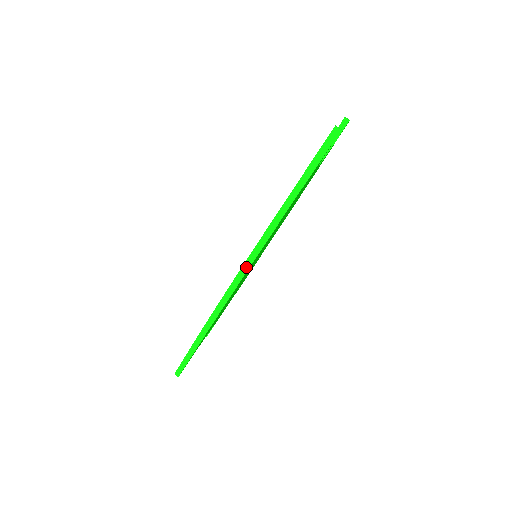
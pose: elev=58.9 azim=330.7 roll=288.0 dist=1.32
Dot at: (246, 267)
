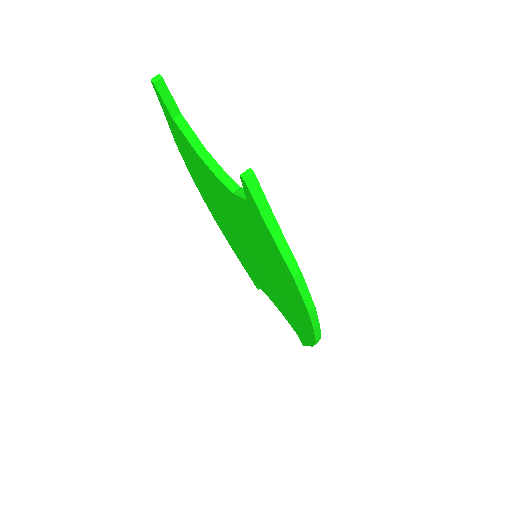
Dot at: (314, 317)
